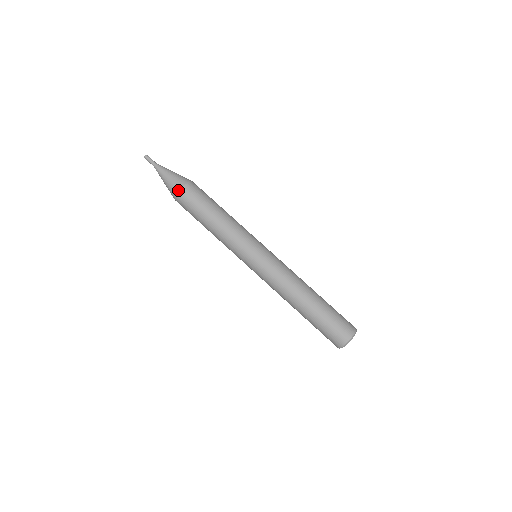
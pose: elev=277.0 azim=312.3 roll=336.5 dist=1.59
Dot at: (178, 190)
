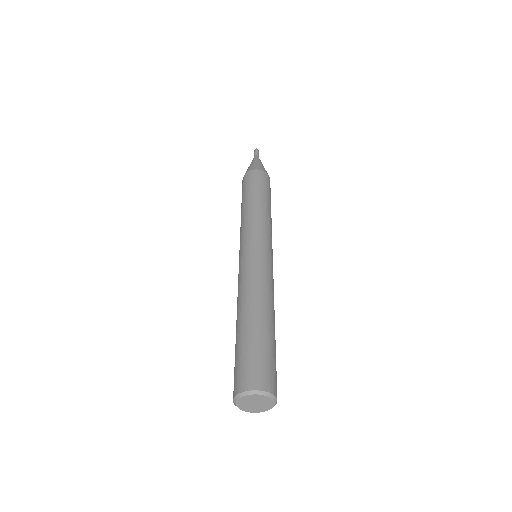
Dot at: (259, 169)
